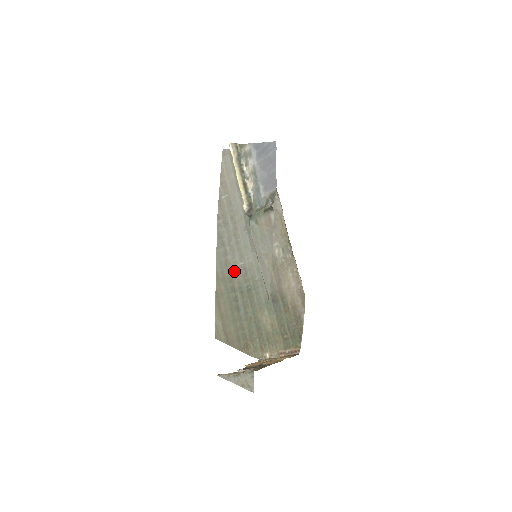
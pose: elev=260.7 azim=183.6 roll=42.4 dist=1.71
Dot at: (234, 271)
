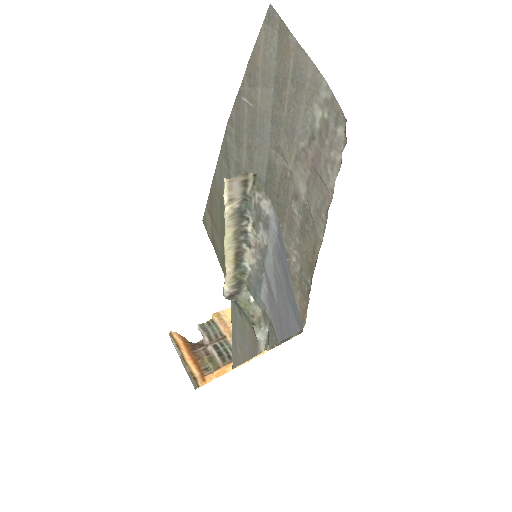
Dot at: occluded
